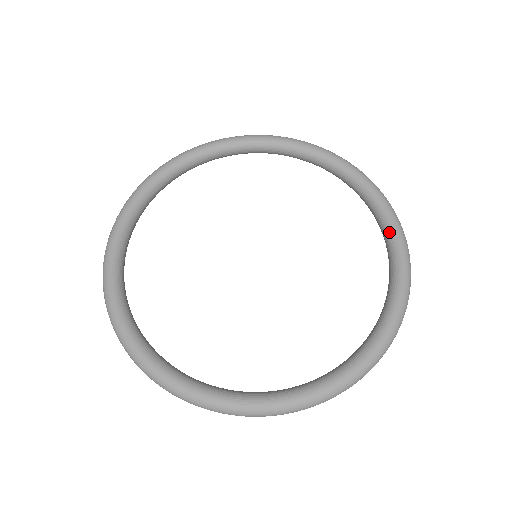
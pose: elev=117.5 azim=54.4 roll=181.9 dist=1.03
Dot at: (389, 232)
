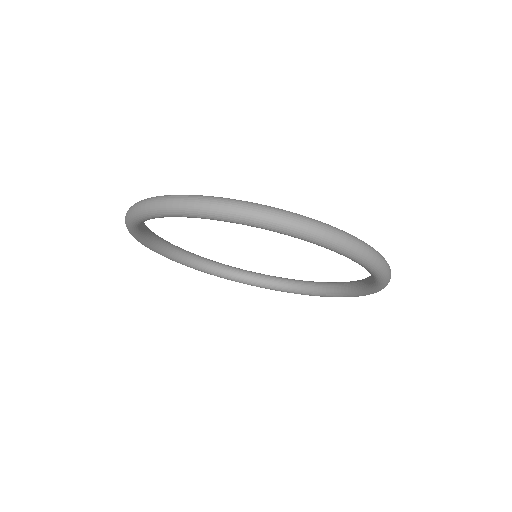
Dot at: occluded
